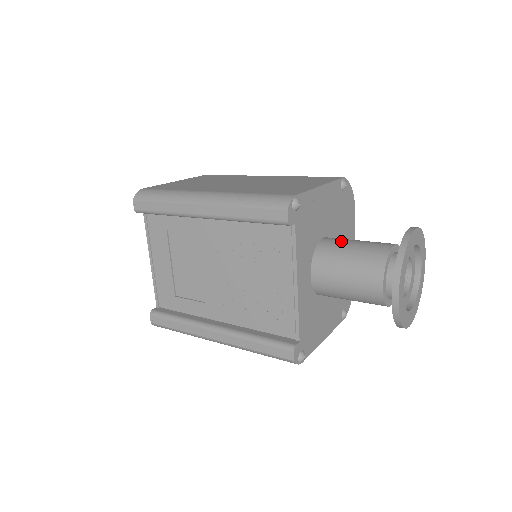
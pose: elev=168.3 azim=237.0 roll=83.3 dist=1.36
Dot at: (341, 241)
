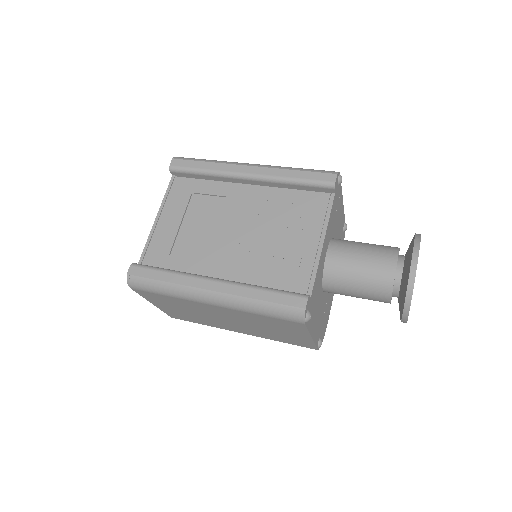
Dot at: occluded
